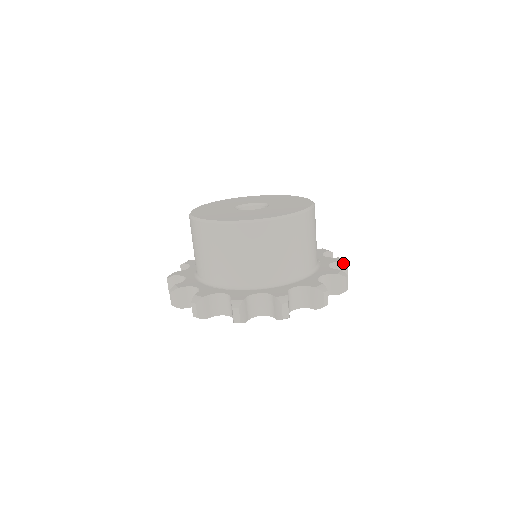
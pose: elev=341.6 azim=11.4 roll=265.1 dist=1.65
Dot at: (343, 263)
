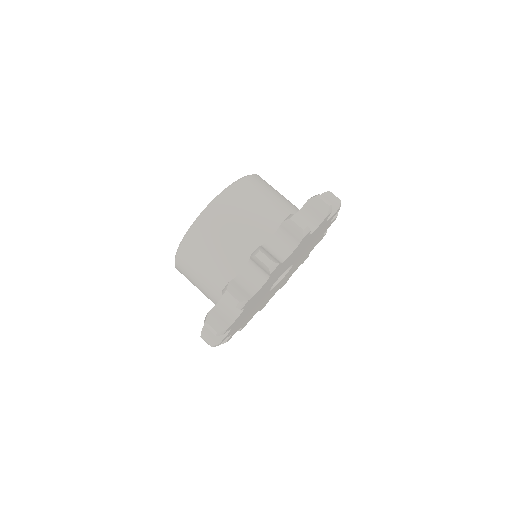
Dot at: occluded
